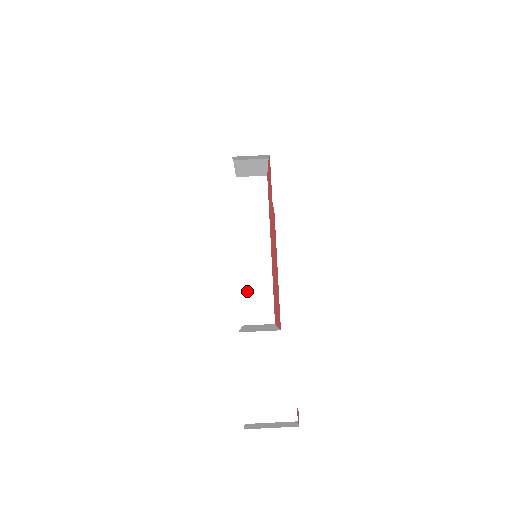
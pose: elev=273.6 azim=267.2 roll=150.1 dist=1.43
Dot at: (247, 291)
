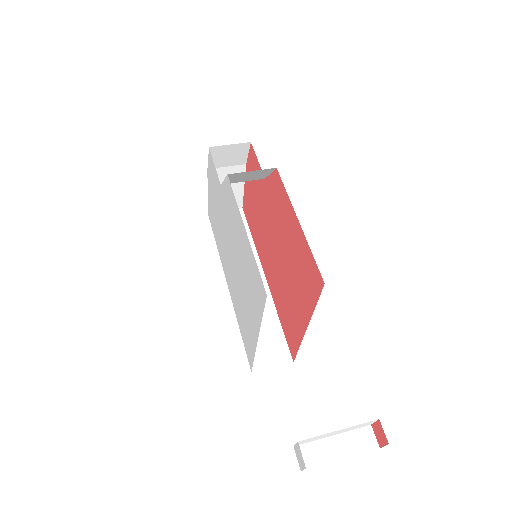
Dot at: occluded
